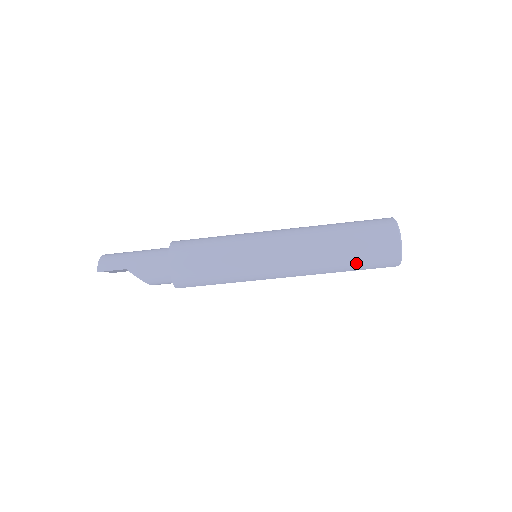
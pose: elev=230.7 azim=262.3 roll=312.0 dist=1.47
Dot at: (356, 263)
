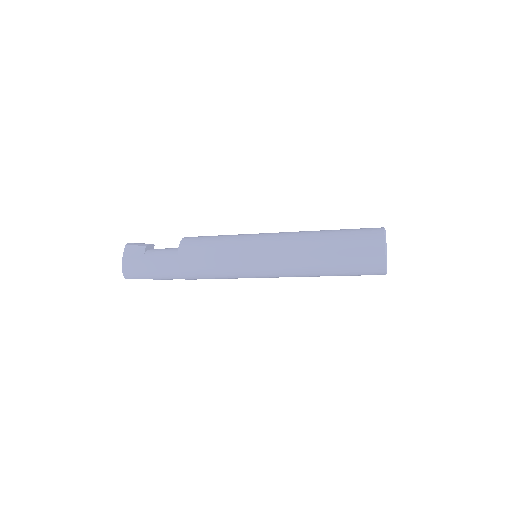
Dot at: occluded
